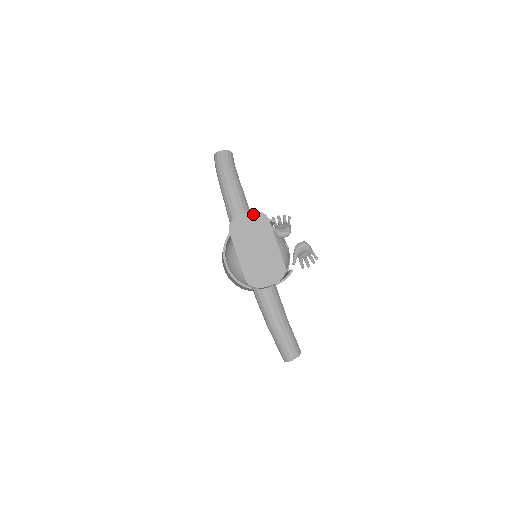
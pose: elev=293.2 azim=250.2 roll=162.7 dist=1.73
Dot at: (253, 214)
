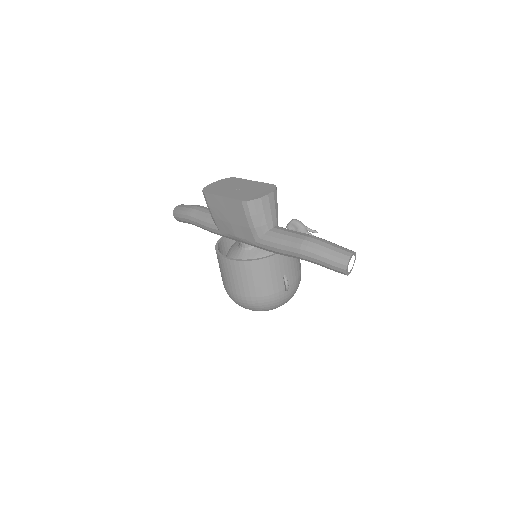
Dot at: (220, 181)
